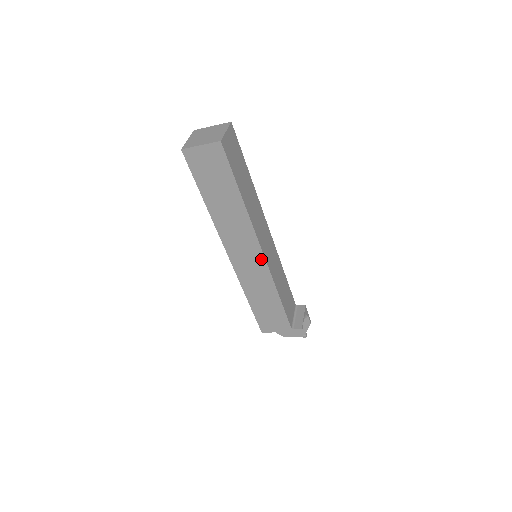
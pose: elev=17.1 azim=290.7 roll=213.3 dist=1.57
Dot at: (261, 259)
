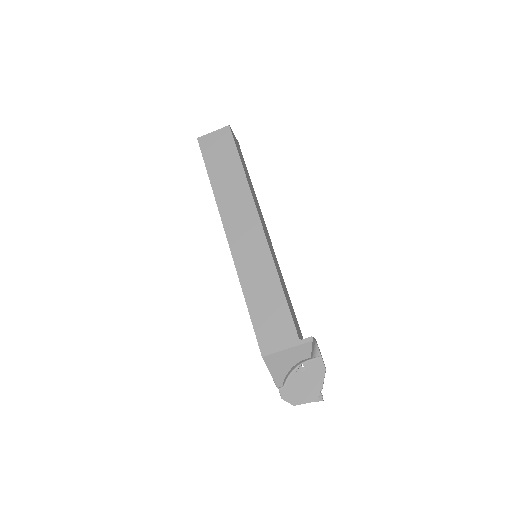
Dot at: (261, 235)
